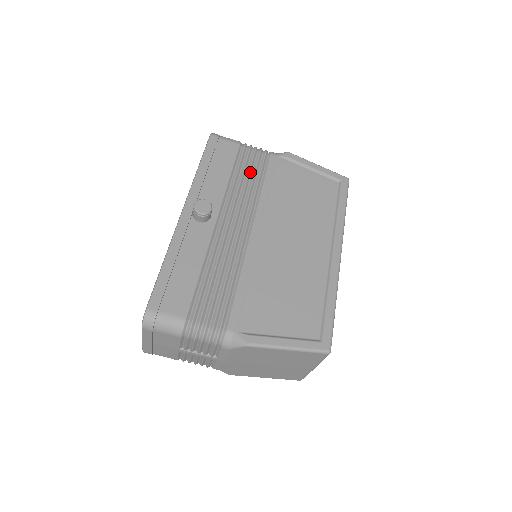
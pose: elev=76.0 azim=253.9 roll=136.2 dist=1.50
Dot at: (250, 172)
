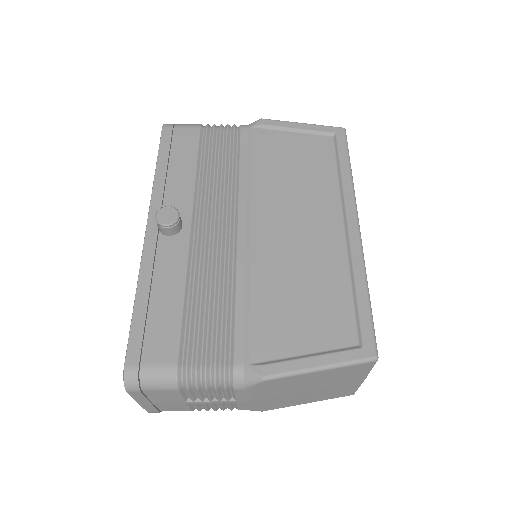
Dot at: (220, 156)
